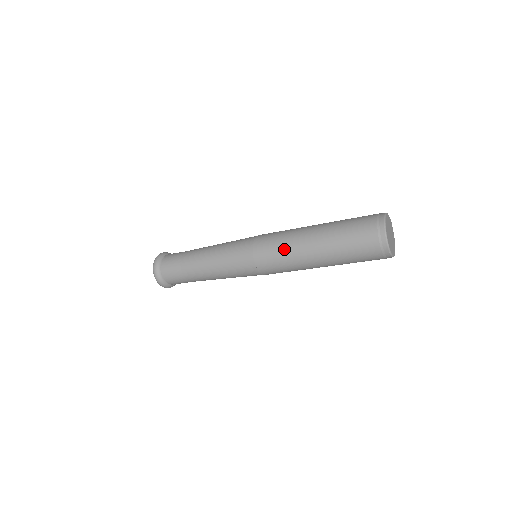
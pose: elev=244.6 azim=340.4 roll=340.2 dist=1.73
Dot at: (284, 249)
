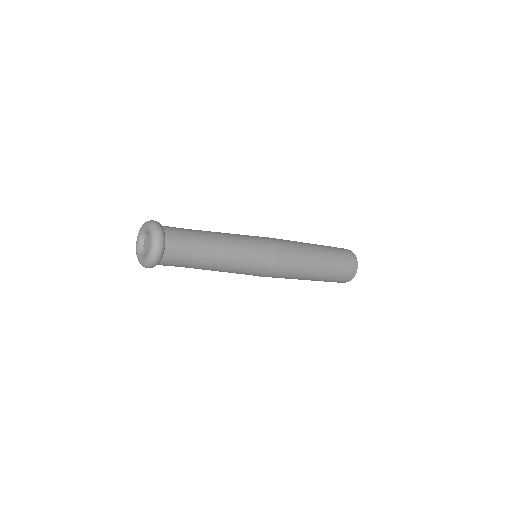
Dot at: (299, 253)
